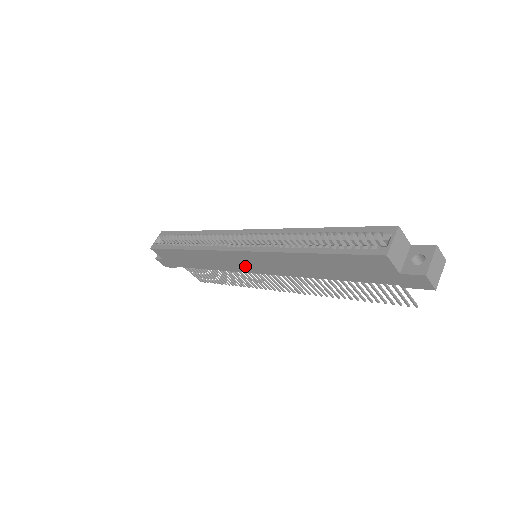
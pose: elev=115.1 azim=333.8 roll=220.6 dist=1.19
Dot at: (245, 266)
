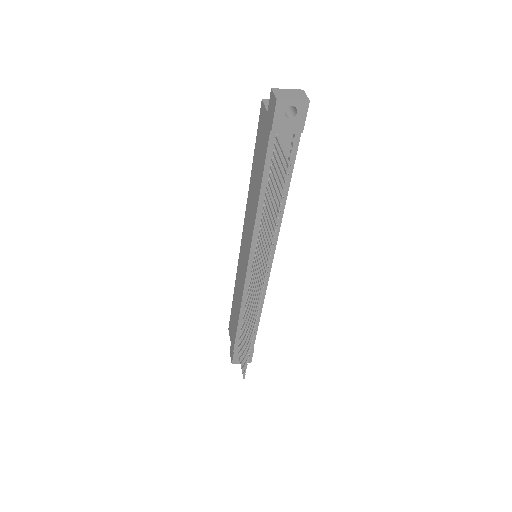
Dot at: (244, 264)
